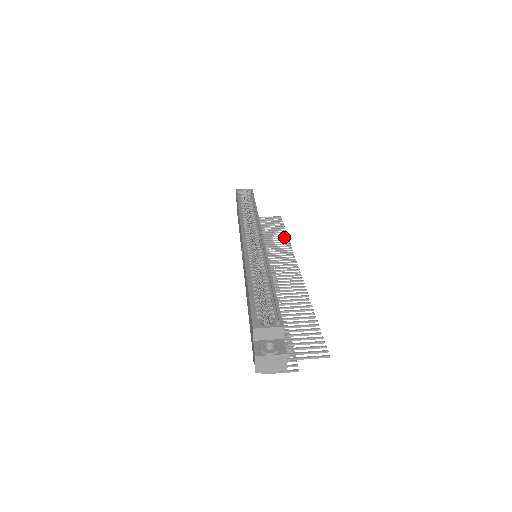
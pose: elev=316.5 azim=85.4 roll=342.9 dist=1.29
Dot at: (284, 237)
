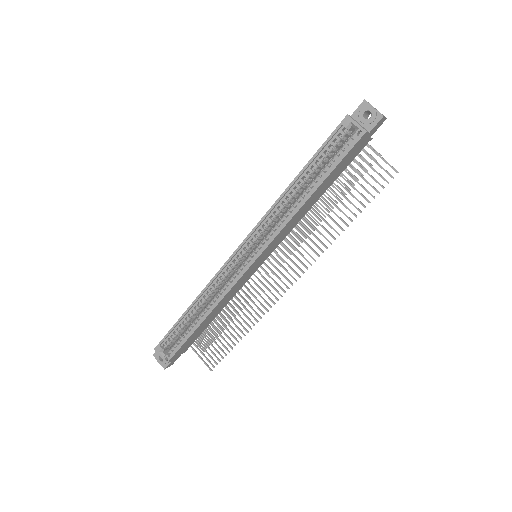
Dot at: (340, 227)
